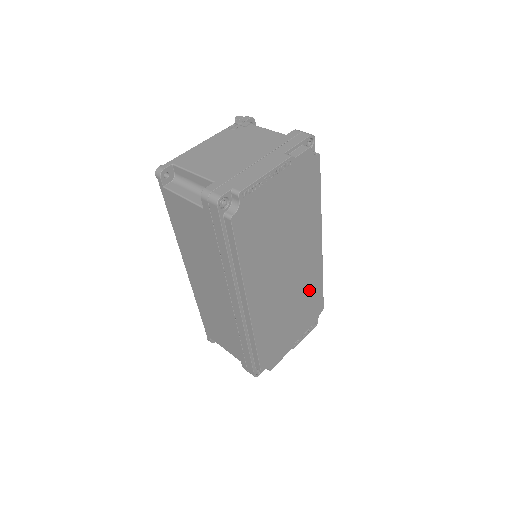
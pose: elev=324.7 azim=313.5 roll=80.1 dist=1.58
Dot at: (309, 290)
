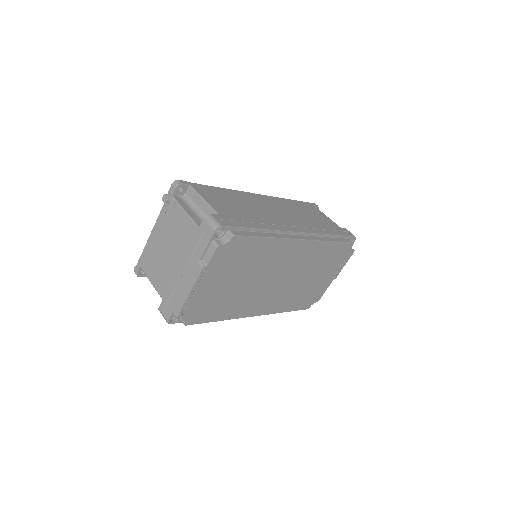
Dot at: (318, 258)
